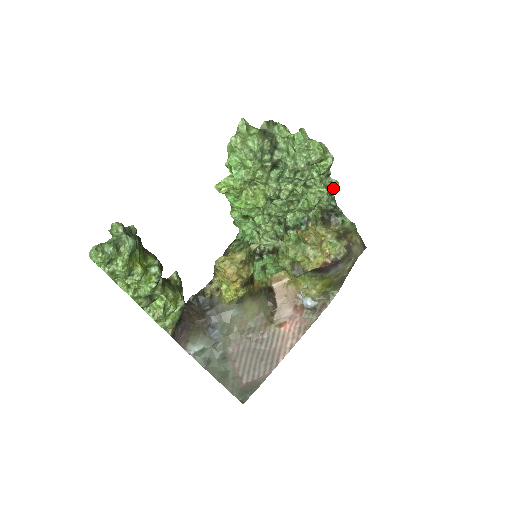
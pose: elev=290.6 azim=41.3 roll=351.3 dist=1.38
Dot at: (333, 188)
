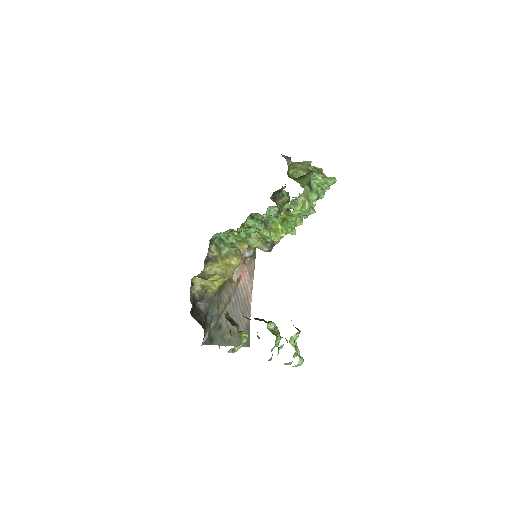
Dot at: occluded
